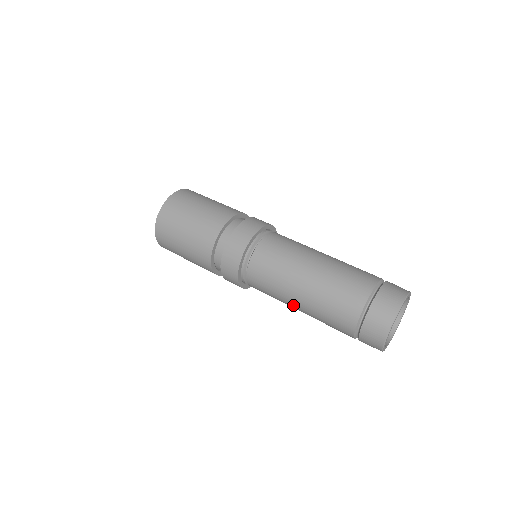
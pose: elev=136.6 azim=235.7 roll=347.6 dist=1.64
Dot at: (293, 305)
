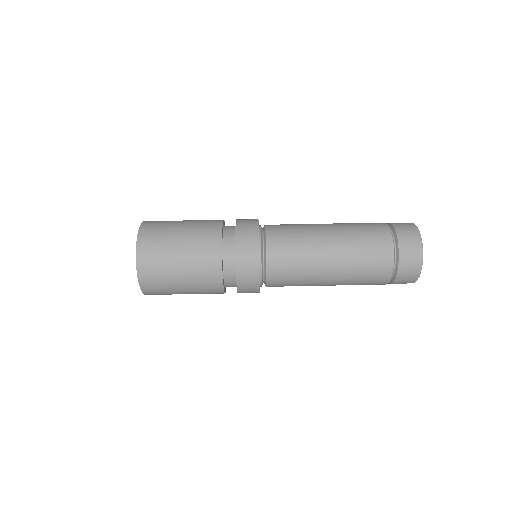
Dot at: (322, 285)
